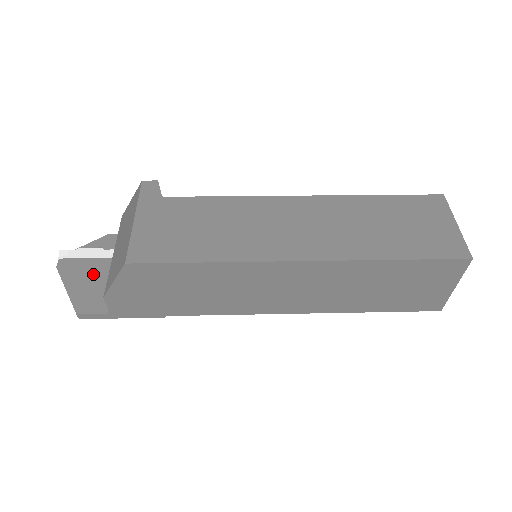
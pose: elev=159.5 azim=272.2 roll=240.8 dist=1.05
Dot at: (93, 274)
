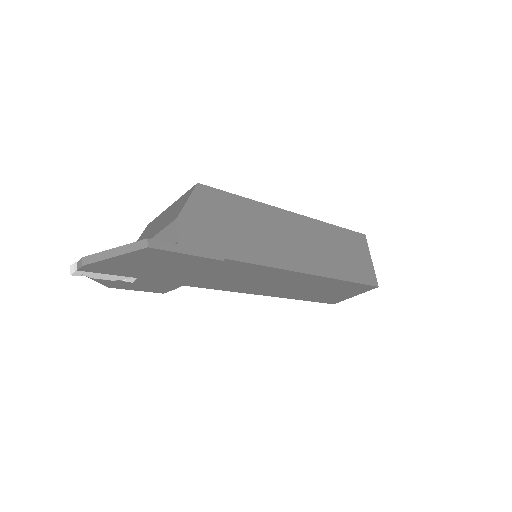
Dot at: occluded
